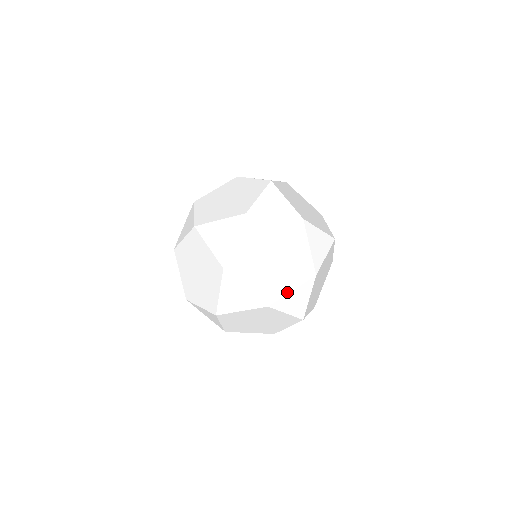
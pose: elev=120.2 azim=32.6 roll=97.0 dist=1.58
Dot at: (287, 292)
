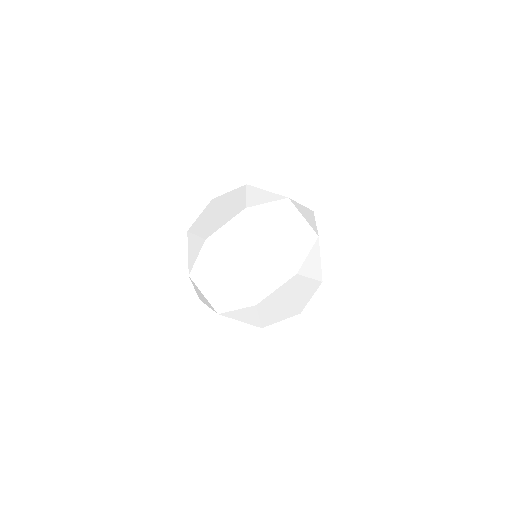
Dot at: (305, 257)
